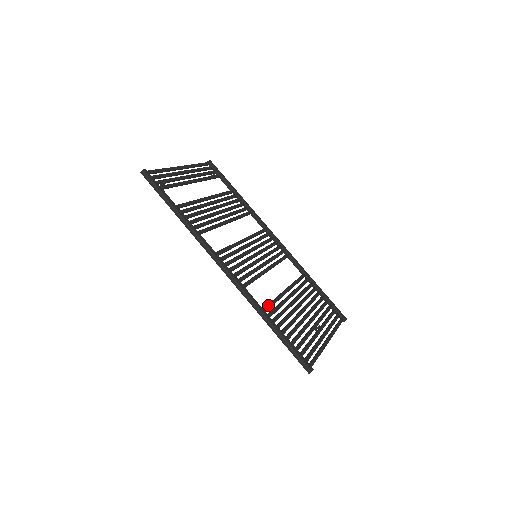
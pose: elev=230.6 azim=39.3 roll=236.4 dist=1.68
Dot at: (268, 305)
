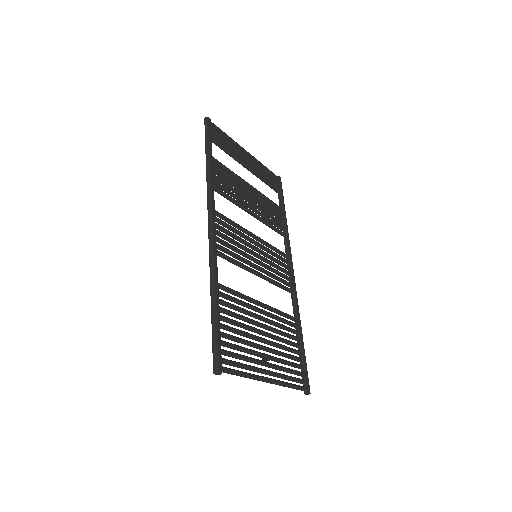
Dot at: (227, 287)
